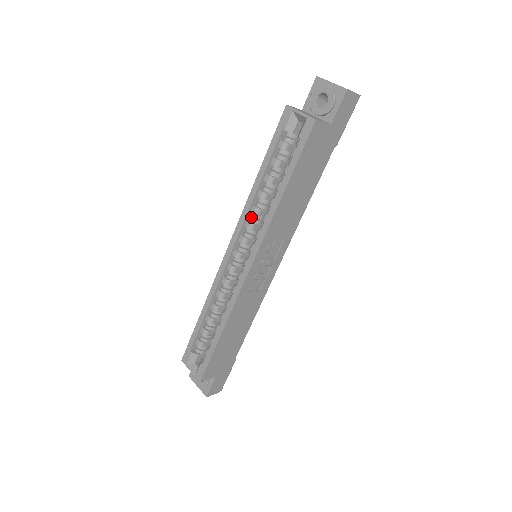
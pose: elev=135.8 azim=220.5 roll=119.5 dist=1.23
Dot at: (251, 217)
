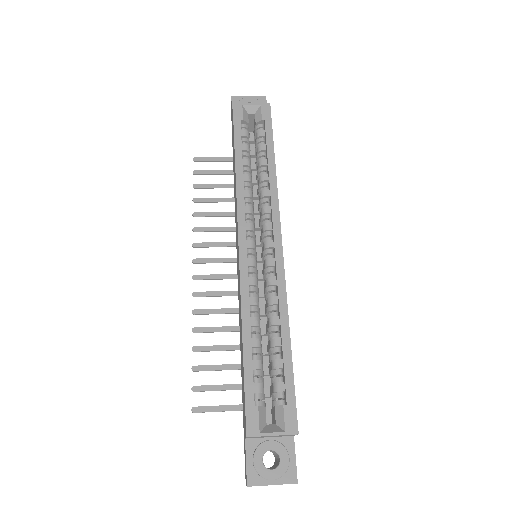
Dot at: (246, 203)
